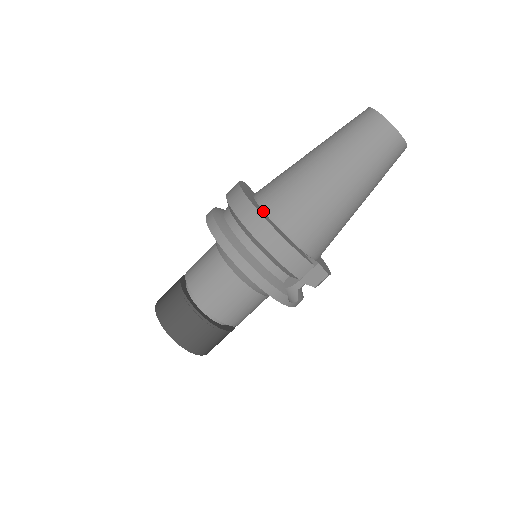
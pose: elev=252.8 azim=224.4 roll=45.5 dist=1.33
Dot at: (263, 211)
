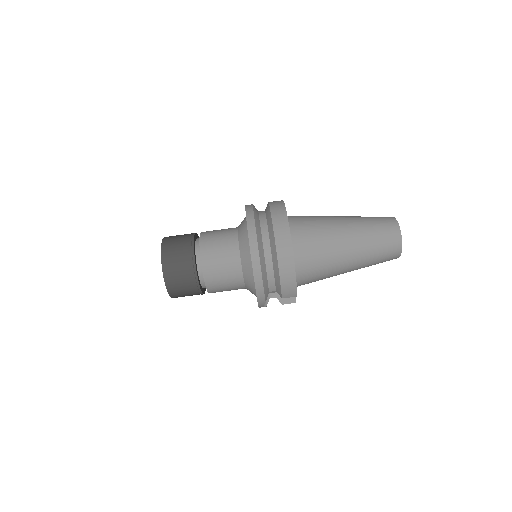
Dot at: occluded
